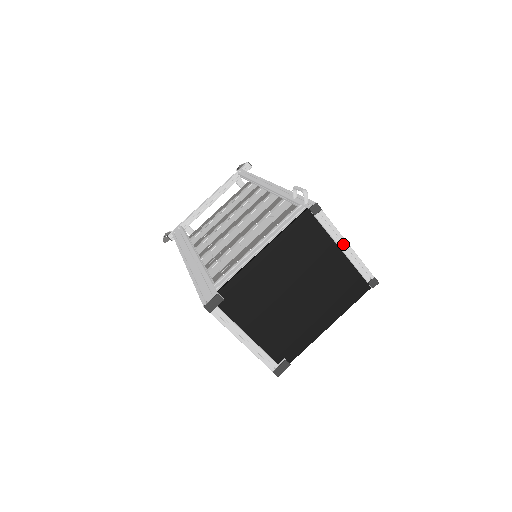
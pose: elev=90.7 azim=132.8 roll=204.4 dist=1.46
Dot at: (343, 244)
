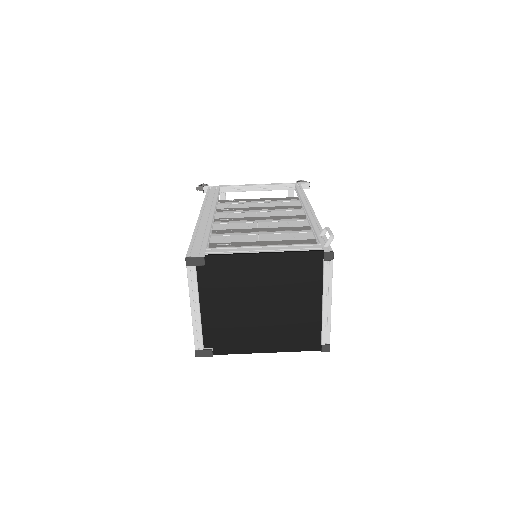
Dot at: (327, 300)
